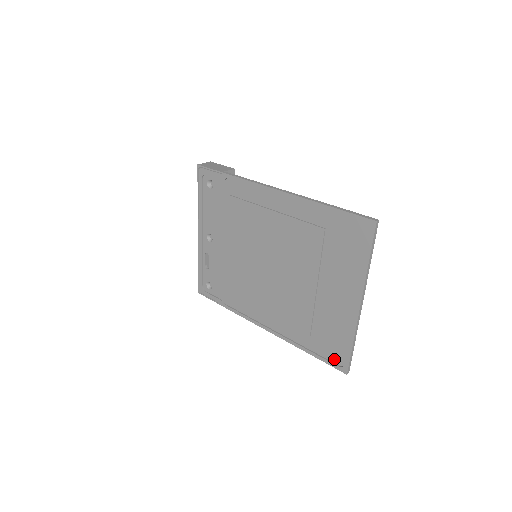
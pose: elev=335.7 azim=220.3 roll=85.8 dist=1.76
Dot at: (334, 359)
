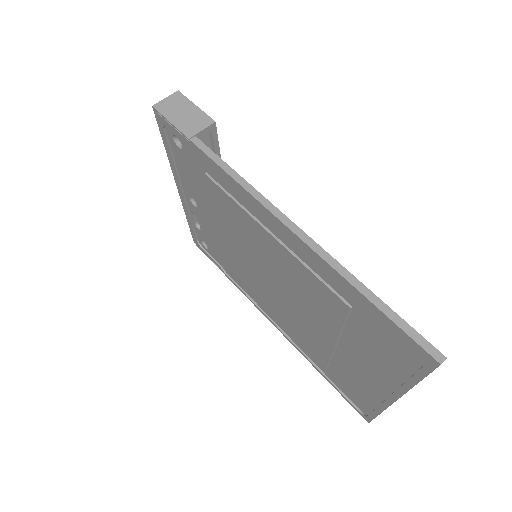
Dot at: (354, 402)
